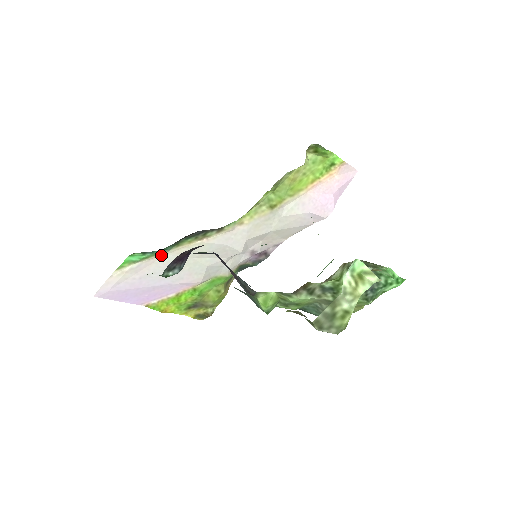
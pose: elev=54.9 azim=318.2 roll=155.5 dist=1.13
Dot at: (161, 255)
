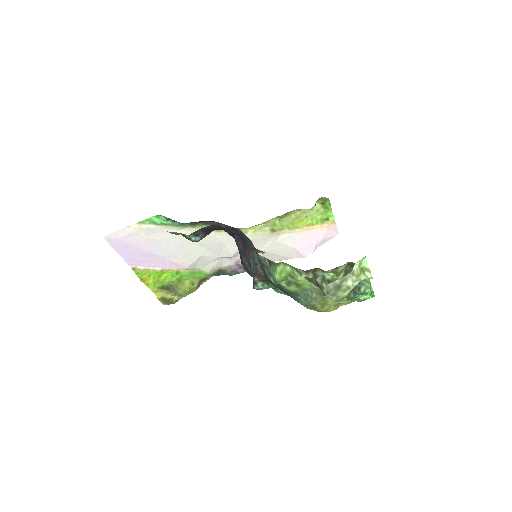
Dot at: (176, 228)
